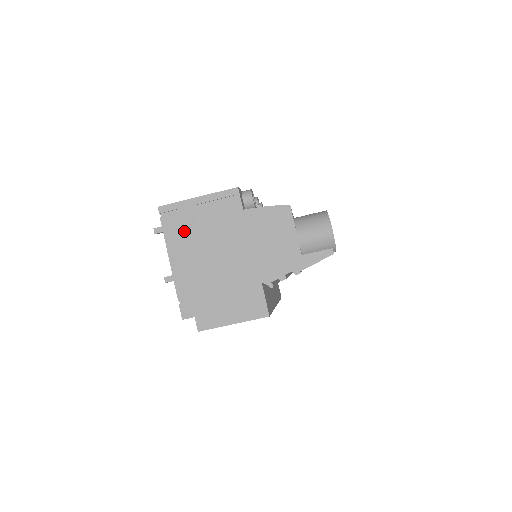
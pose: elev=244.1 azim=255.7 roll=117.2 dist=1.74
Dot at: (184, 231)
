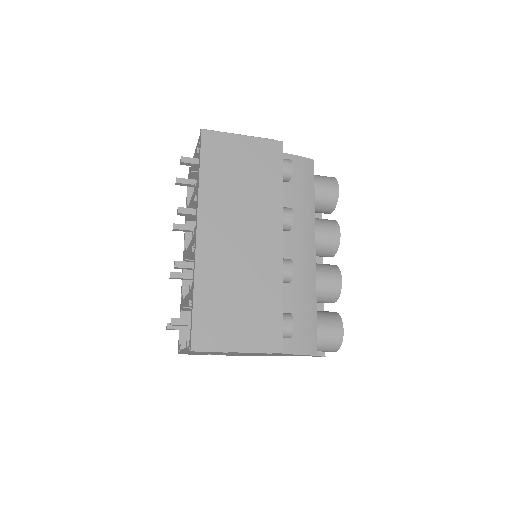
Dot at: occluded
